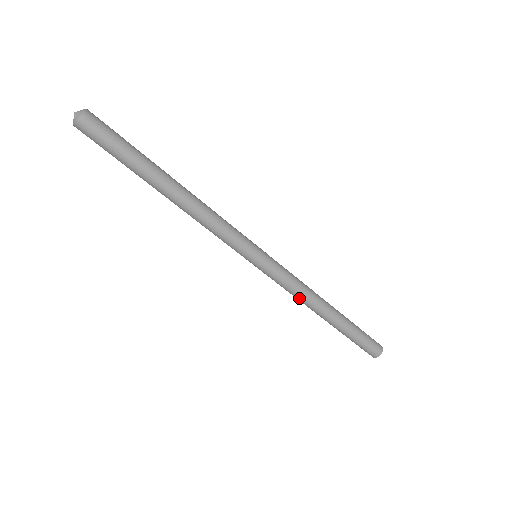
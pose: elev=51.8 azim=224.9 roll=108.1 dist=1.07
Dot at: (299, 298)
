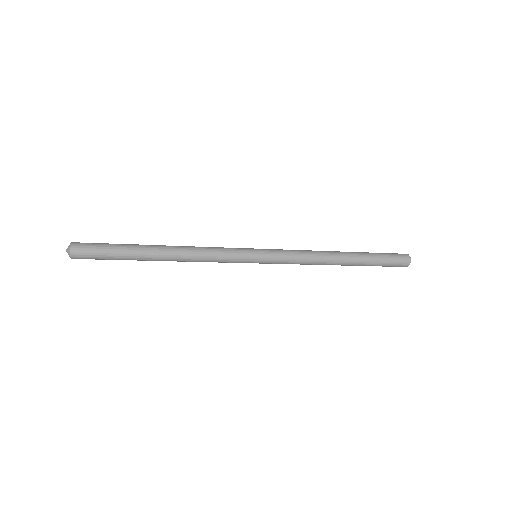
Dot at: (308, 264)
